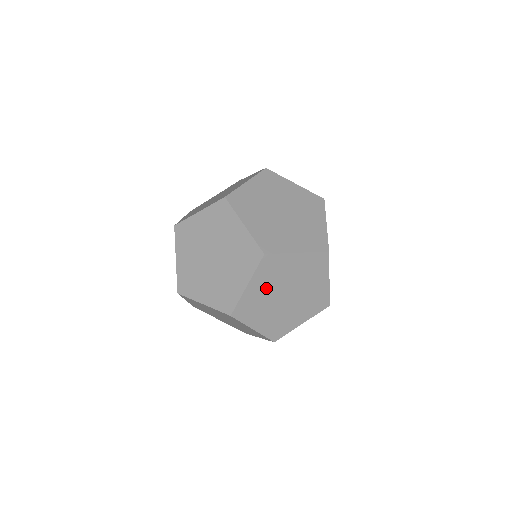
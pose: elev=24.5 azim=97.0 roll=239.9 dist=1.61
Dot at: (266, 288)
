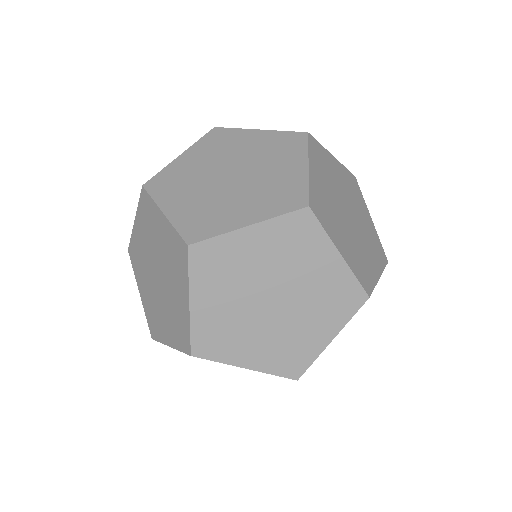
Dot at: occluded
